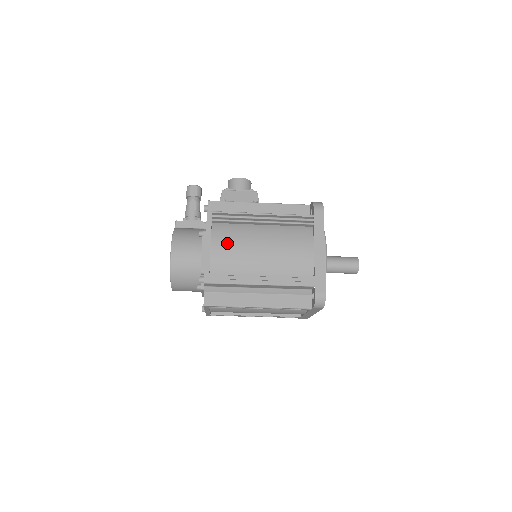
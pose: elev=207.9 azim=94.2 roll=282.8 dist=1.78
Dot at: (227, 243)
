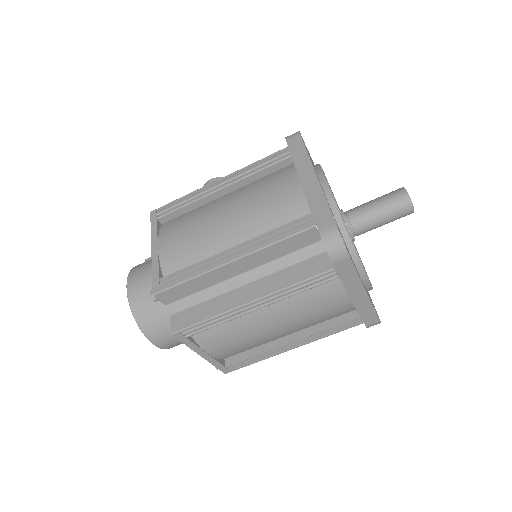
Dot at: (178, 233)
